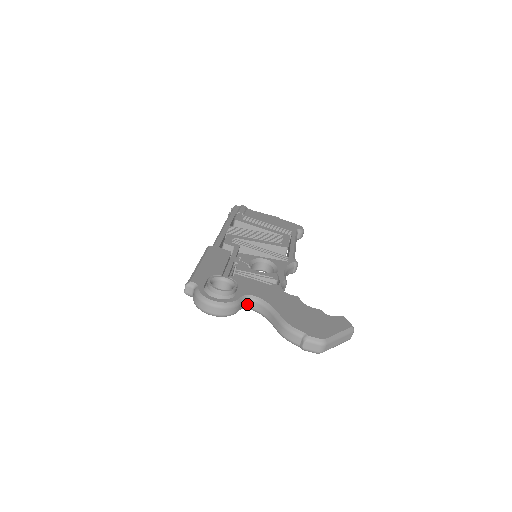
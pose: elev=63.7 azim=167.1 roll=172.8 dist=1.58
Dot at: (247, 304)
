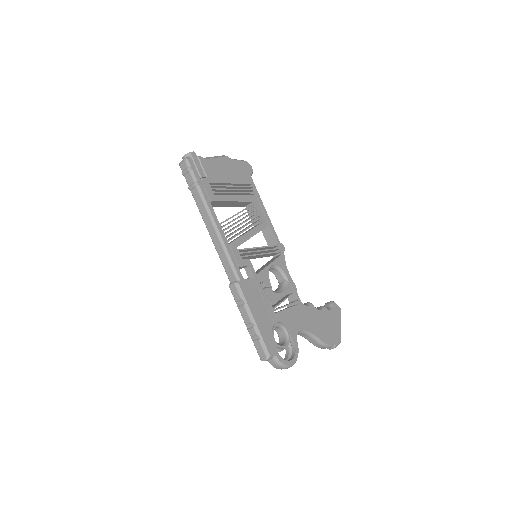
Dot at: occluded
